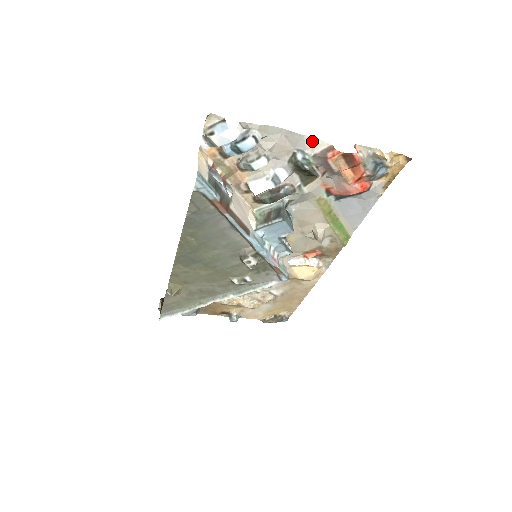
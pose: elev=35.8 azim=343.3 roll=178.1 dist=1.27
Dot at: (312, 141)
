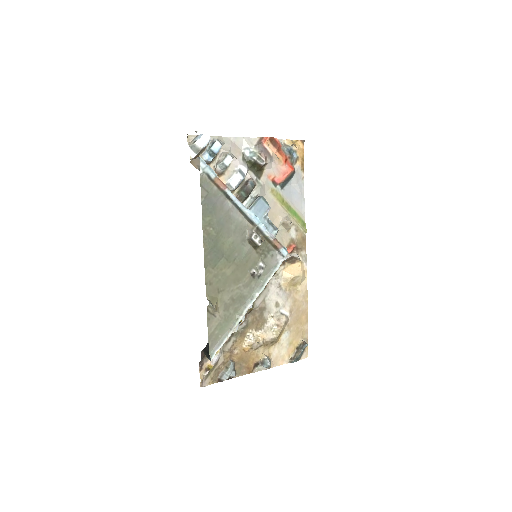
Dot at: (249, 140)
